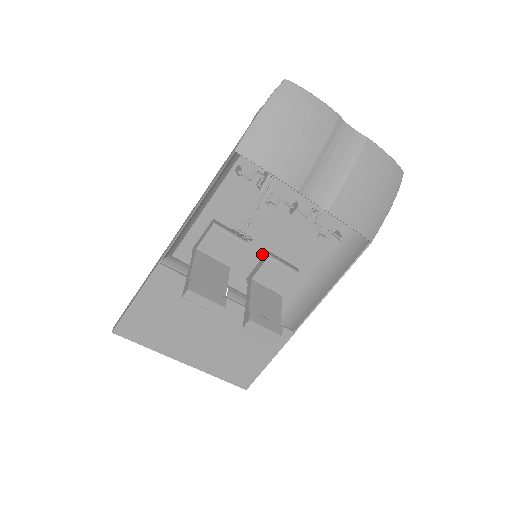
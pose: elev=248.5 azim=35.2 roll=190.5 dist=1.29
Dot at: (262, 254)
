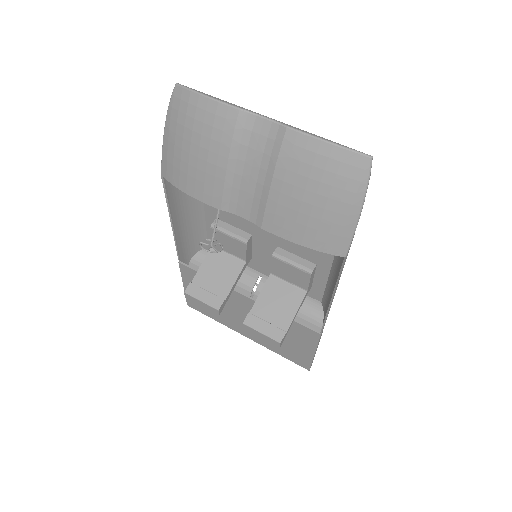
Dot at: occluded
